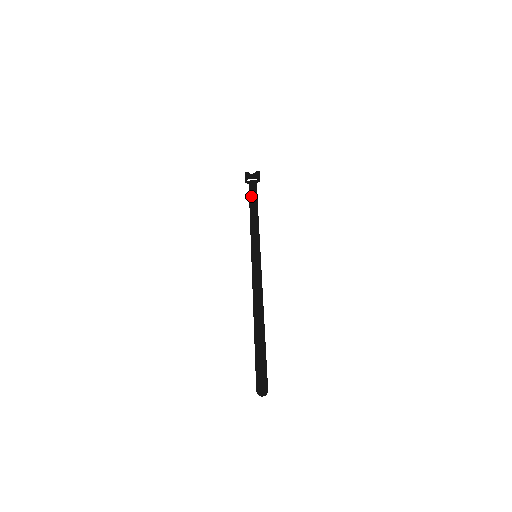
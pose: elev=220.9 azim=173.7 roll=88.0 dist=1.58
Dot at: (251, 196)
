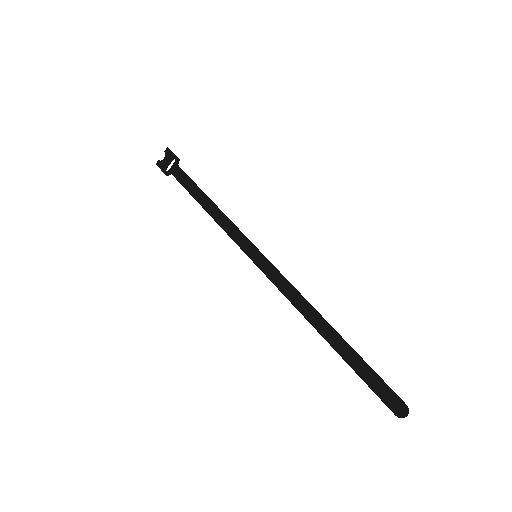
Dot at: (187, 188)
